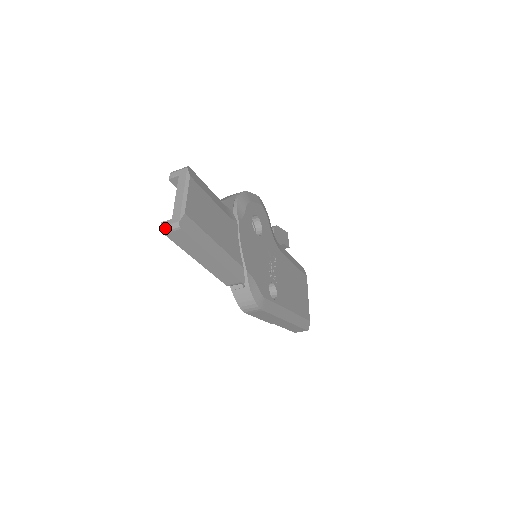
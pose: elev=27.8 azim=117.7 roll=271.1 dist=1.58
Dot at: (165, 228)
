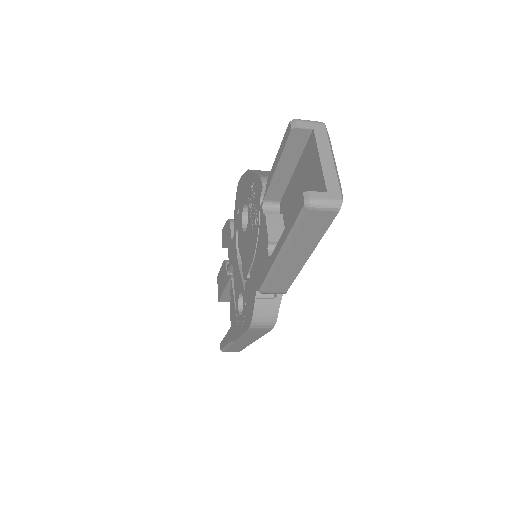
Dot at: (318, 202)
